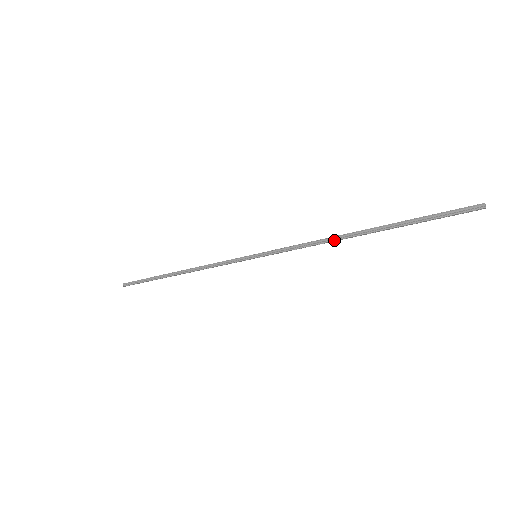
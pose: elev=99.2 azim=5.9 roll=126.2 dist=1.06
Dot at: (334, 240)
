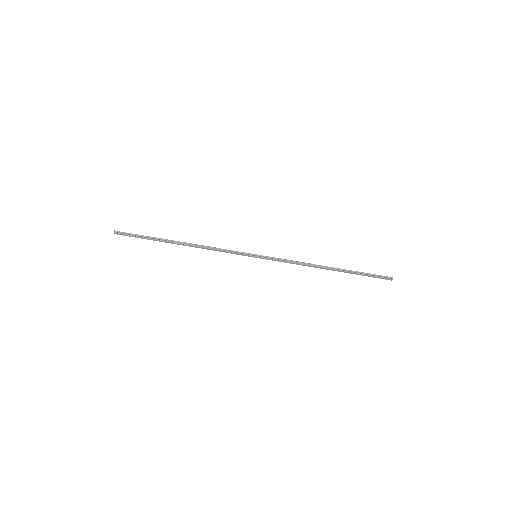
Dot at: (314, 266)
